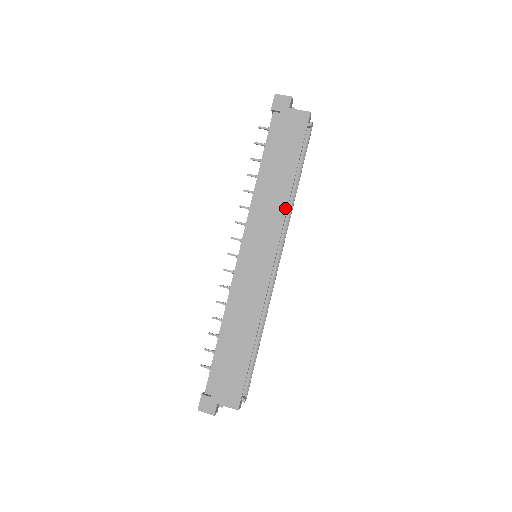
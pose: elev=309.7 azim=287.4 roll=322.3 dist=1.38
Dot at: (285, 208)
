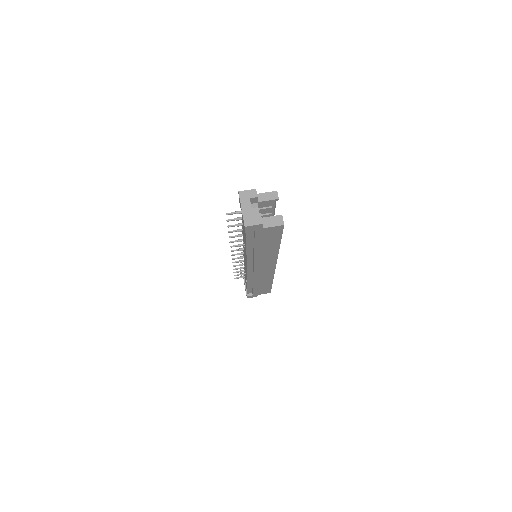
Dot at: (276, 256)
